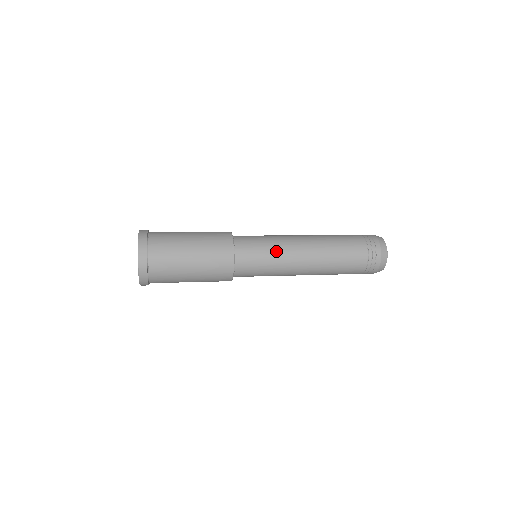
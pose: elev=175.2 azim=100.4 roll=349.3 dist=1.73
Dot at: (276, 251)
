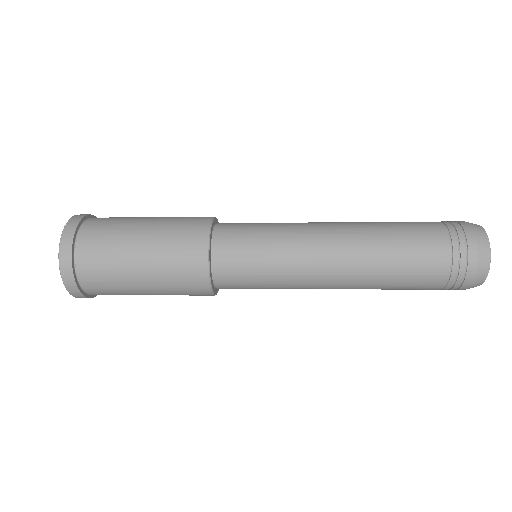
Dot at: (281, 240)
